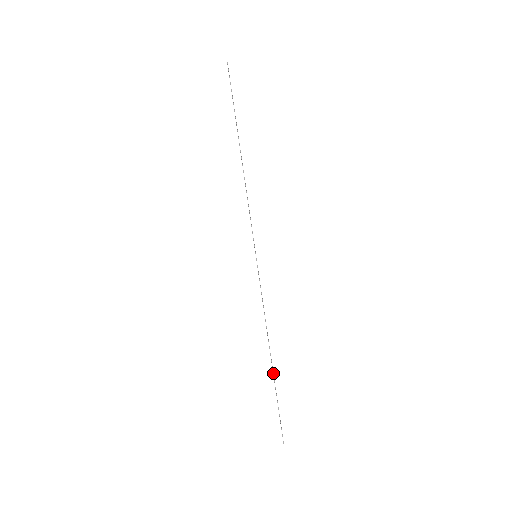
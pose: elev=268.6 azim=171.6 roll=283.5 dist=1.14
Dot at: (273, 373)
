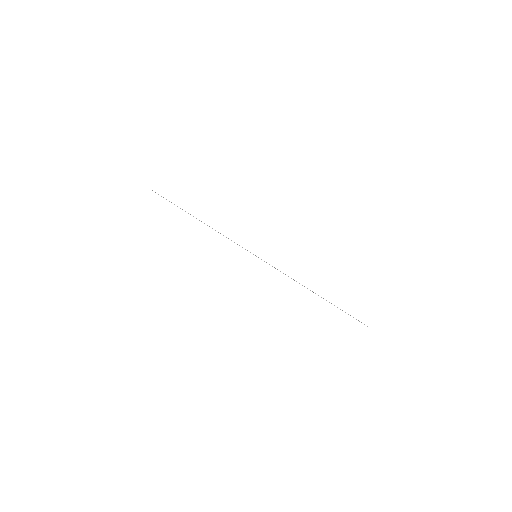
Dot at: occluded
